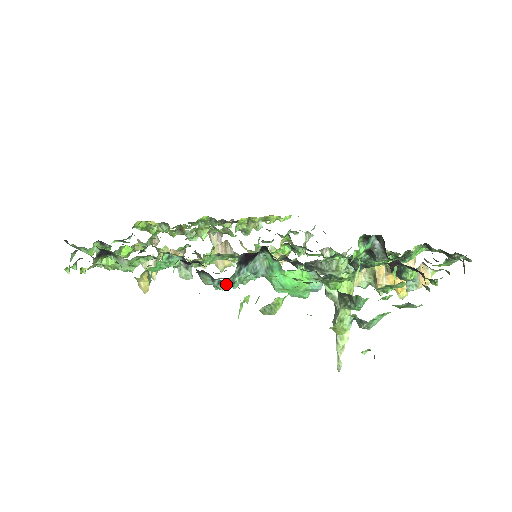
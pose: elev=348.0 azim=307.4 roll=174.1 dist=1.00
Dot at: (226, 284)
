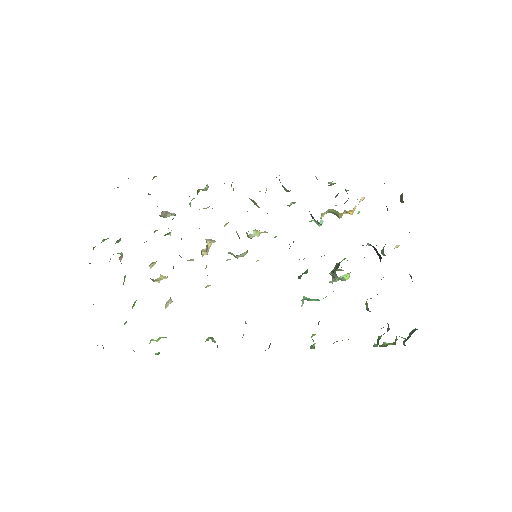
Dot at: occluded
